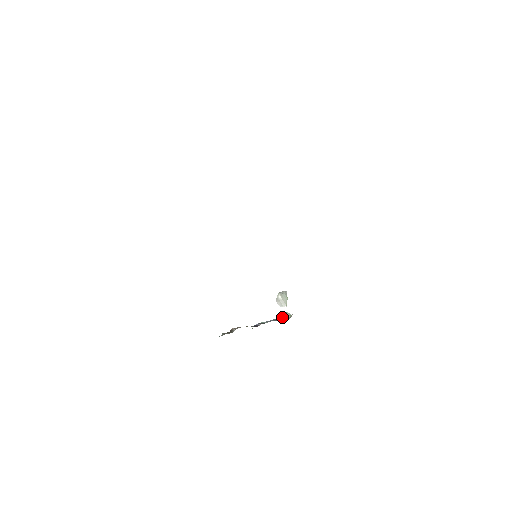
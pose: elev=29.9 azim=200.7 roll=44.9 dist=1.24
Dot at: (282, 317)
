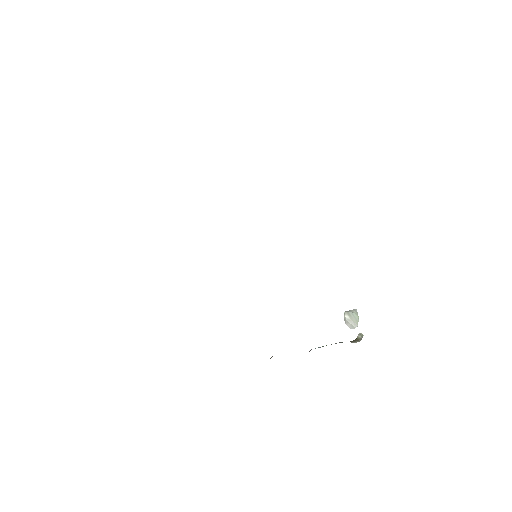
Dot at: occluded
